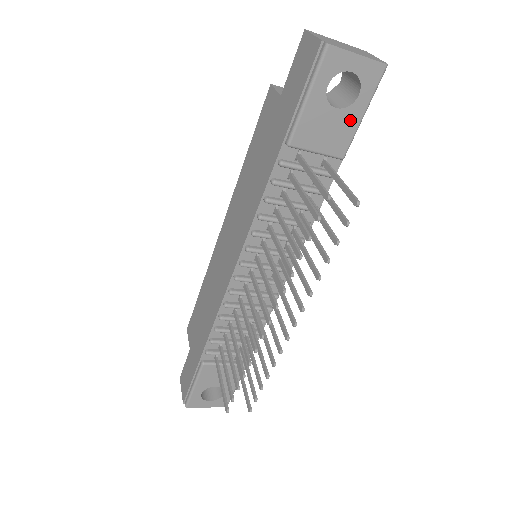
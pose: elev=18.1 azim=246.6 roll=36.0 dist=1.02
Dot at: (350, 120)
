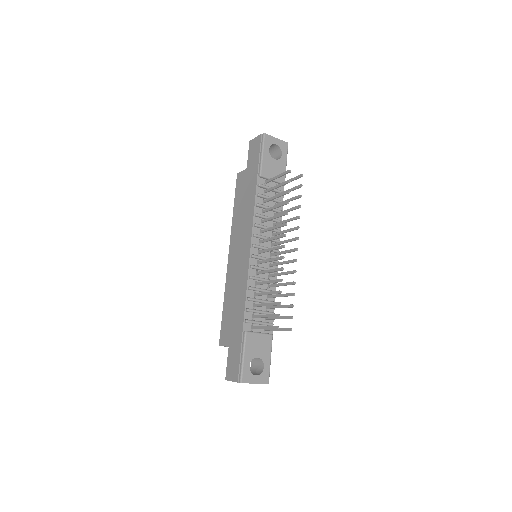
Dot at: (282, 165)
